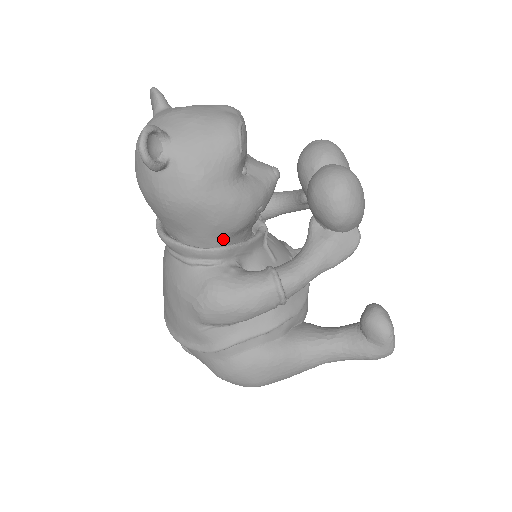
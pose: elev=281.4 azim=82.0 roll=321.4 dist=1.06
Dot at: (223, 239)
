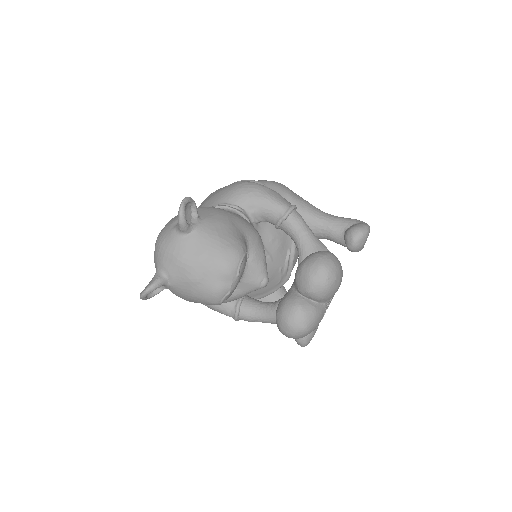
Dot at: occluded
